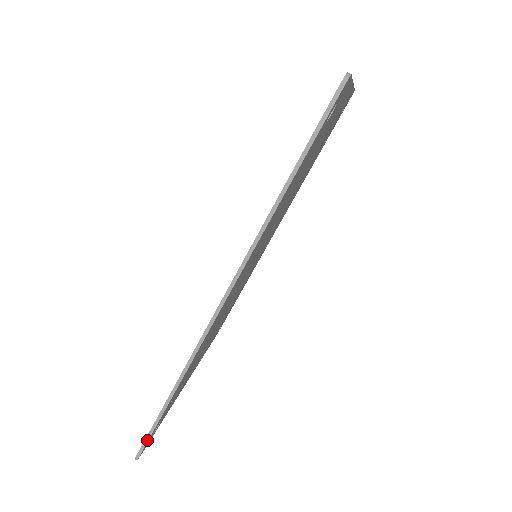
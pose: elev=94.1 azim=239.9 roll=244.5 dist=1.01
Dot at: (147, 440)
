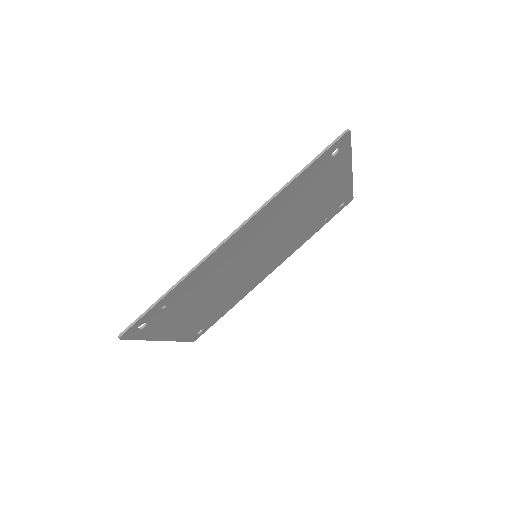
Dot at: (137, 321)
